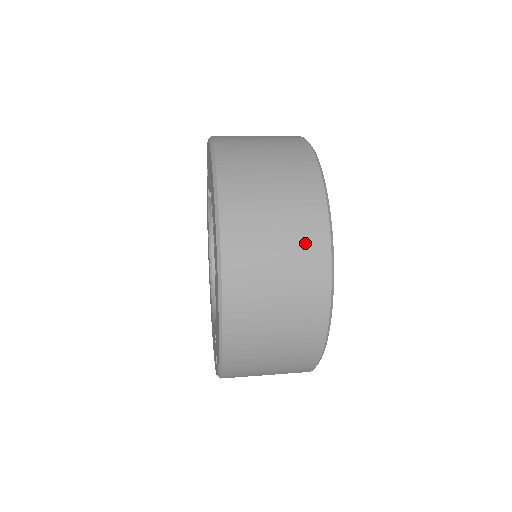
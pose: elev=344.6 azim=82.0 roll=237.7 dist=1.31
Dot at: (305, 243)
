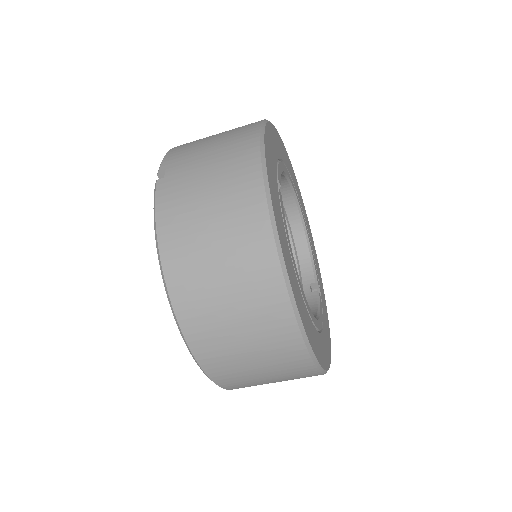
Dot at: occluded
